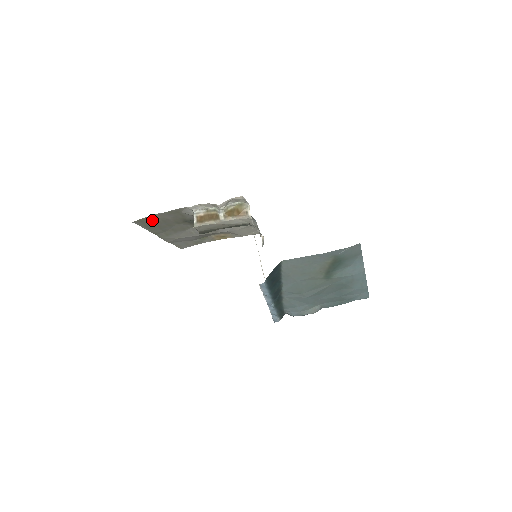
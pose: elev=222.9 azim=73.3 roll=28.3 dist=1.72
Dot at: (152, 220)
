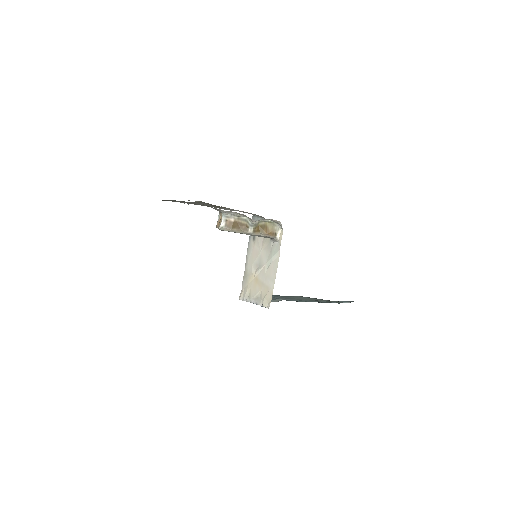
Dot at: occluded
